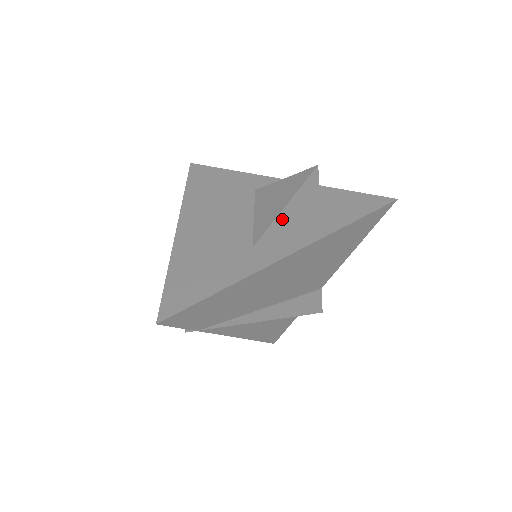
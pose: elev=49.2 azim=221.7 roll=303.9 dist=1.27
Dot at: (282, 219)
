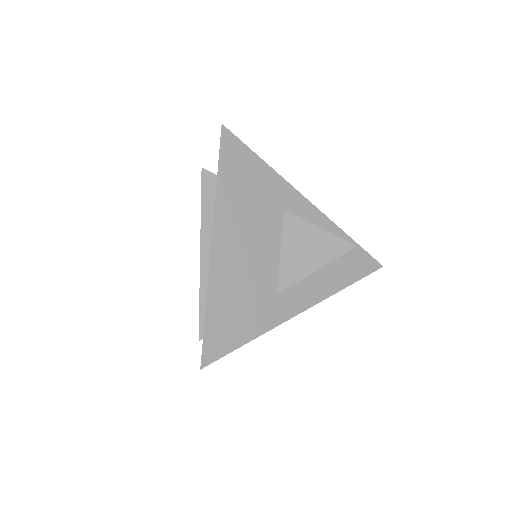
Dot at: occluded
